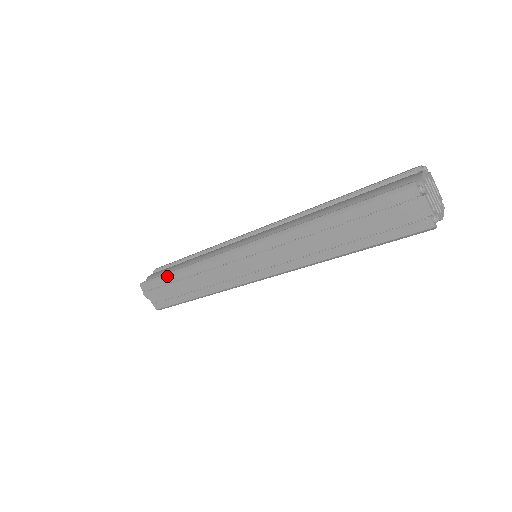
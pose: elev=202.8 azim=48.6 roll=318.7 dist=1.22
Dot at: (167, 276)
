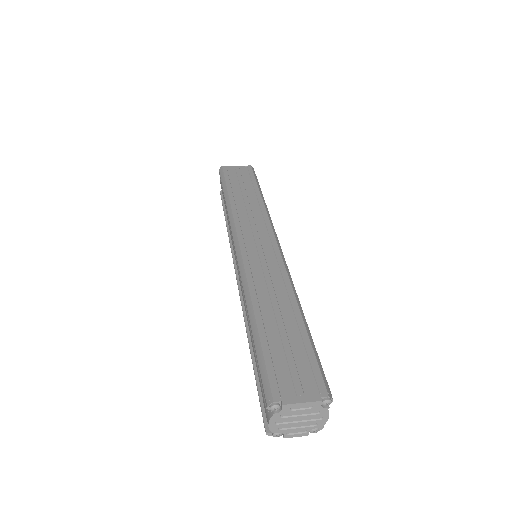
Dot at: occluded
